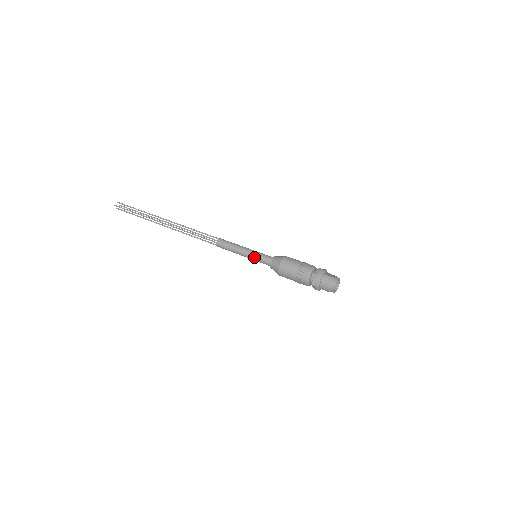
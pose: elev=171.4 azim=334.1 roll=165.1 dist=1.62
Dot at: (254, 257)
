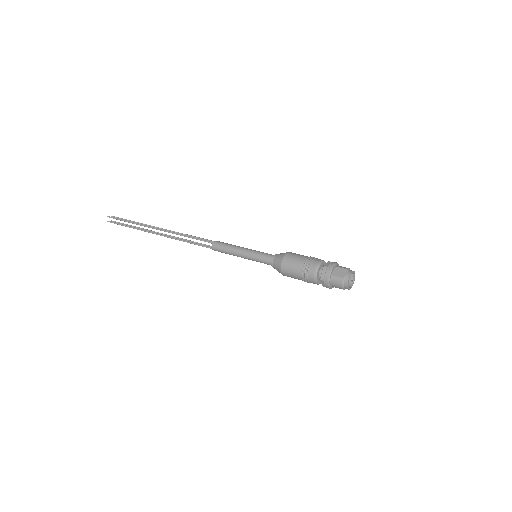
Dot at: occluded
